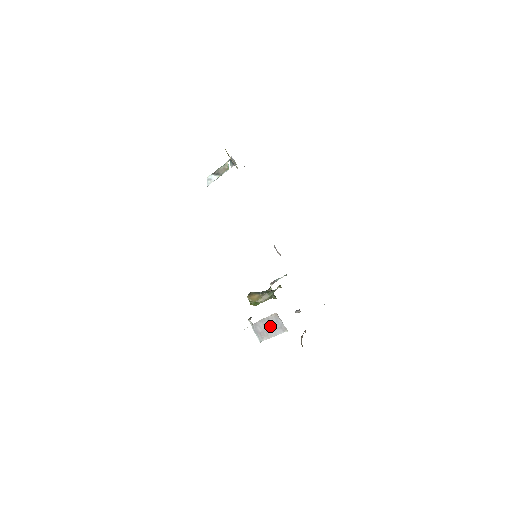
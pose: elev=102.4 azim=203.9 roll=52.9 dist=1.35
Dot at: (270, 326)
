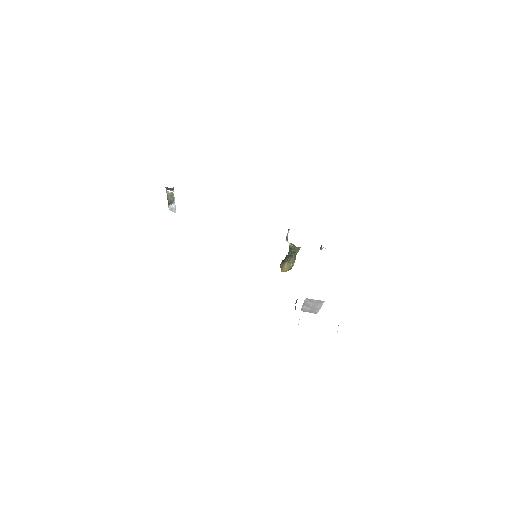
Dot at: (311, 305)
